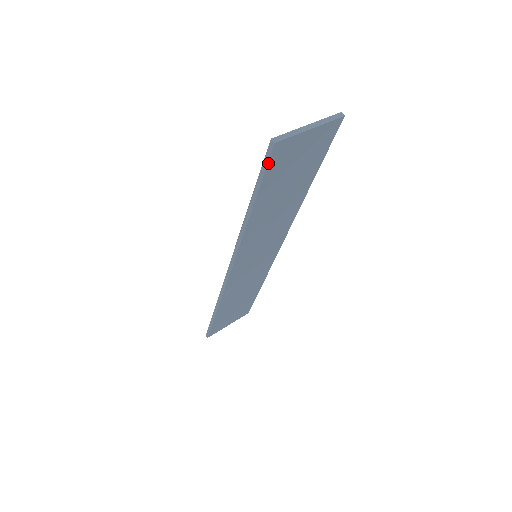
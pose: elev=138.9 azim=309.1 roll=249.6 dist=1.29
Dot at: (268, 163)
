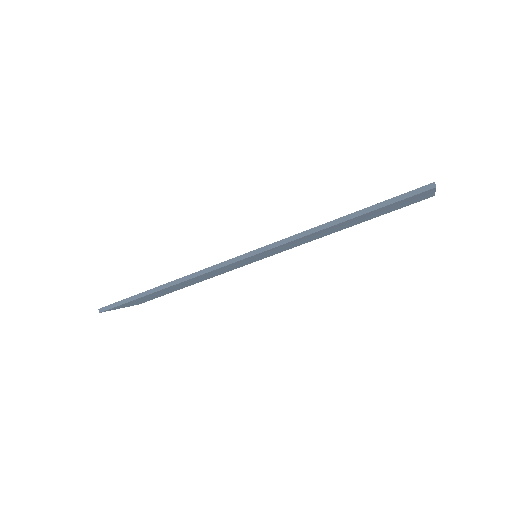
Dot at: (411, 196)
